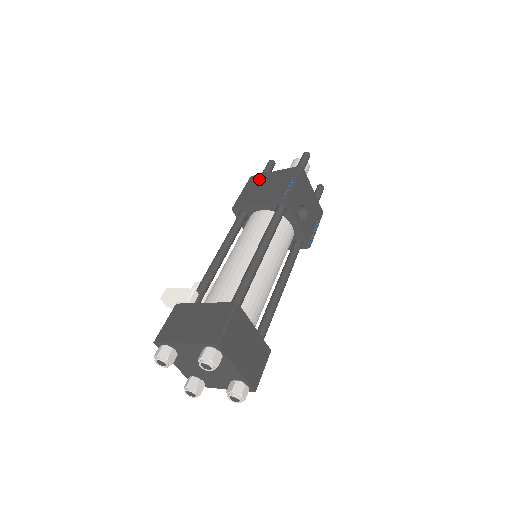
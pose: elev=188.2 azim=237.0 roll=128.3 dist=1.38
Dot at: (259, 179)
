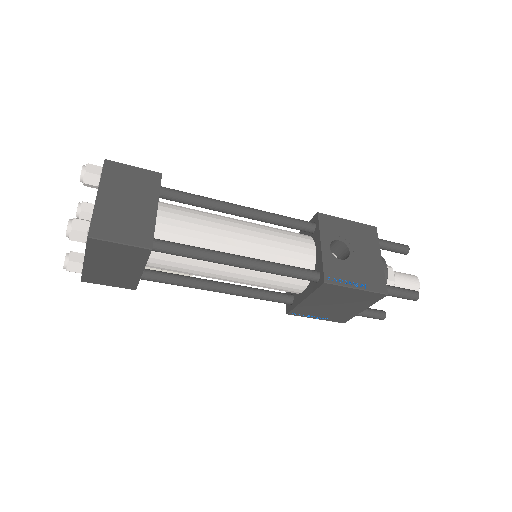
Dot at: occluded
